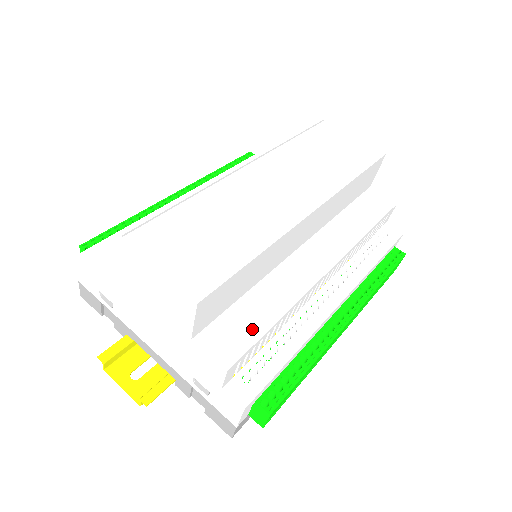
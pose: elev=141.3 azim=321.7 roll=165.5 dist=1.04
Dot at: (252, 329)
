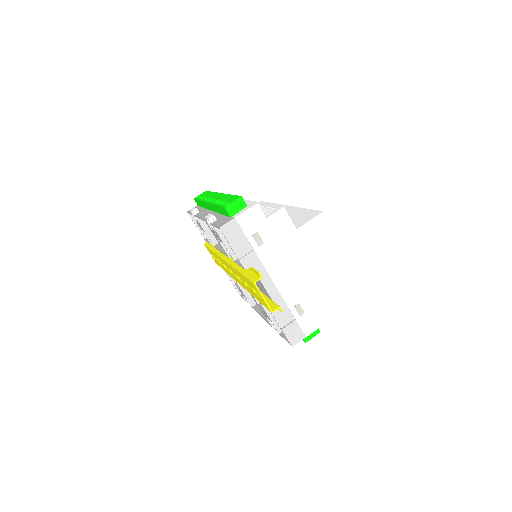
Dot at: occluded
